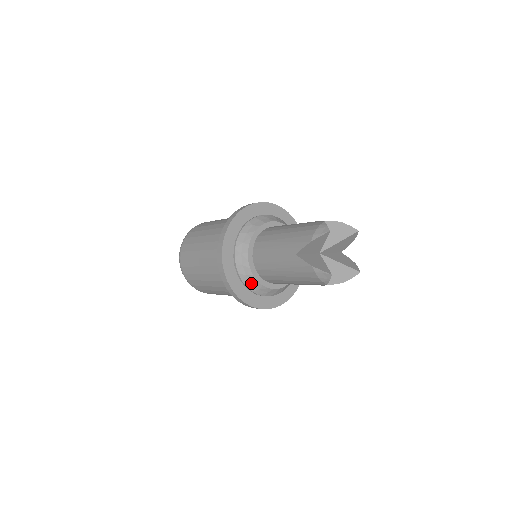
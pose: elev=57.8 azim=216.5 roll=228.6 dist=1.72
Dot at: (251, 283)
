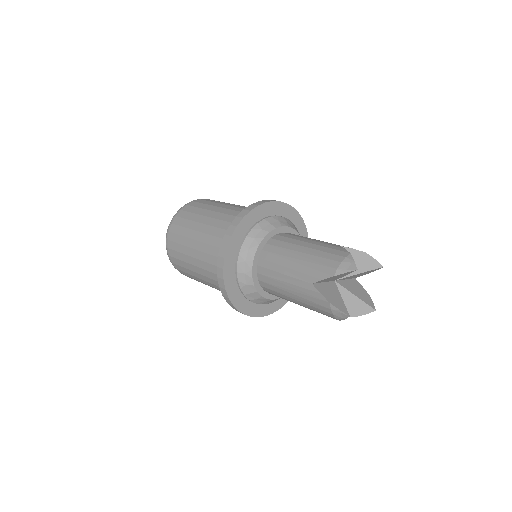
Dot at: (250, 292)
